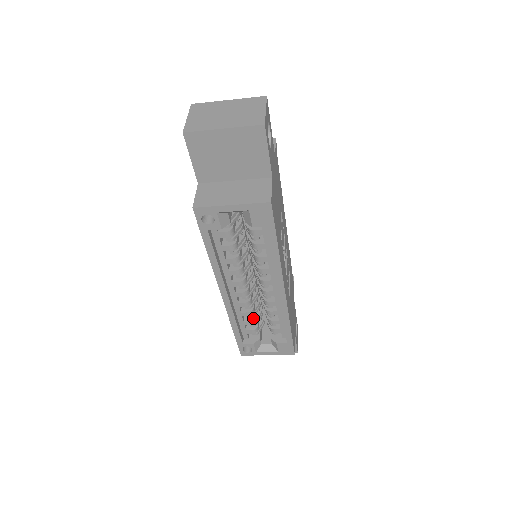
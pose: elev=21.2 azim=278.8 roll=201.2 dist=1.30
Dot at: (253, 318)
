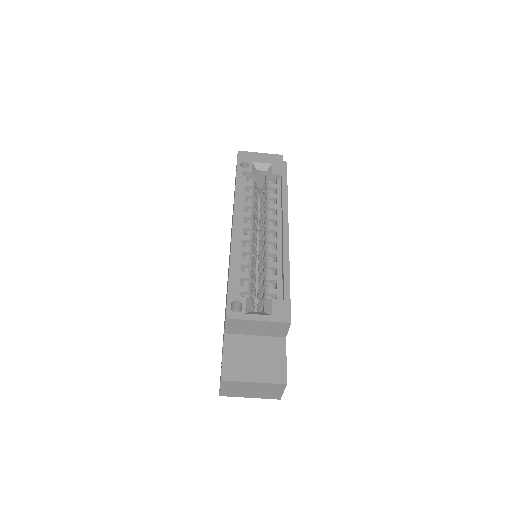
Dot at: (250, 275)
